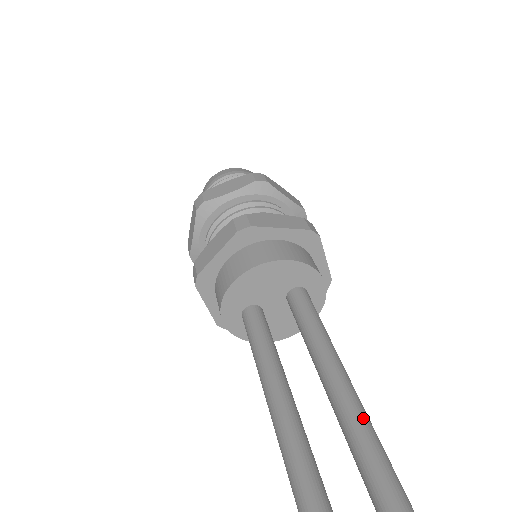
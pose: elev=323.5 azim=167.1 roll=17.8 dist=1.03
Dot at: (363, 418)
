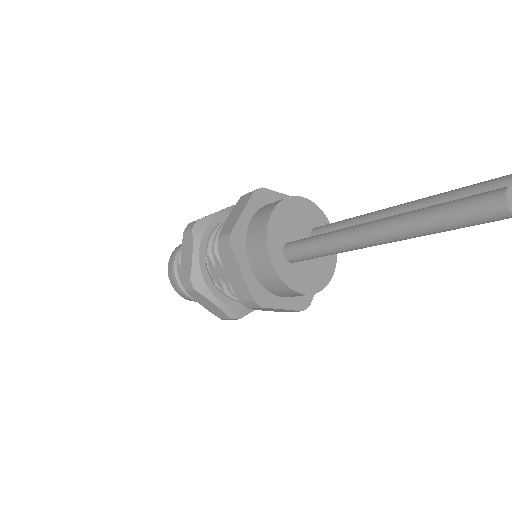
Dot at: occluded
